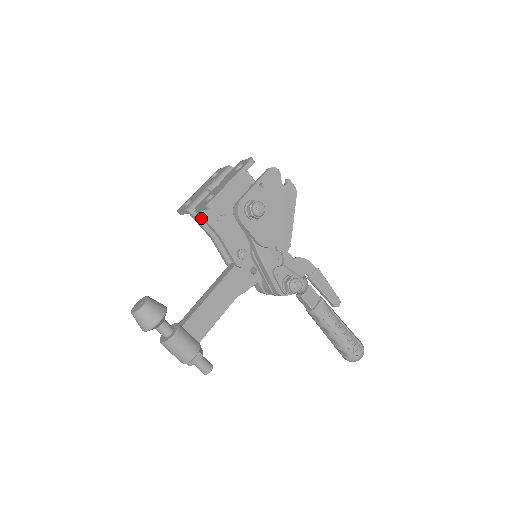
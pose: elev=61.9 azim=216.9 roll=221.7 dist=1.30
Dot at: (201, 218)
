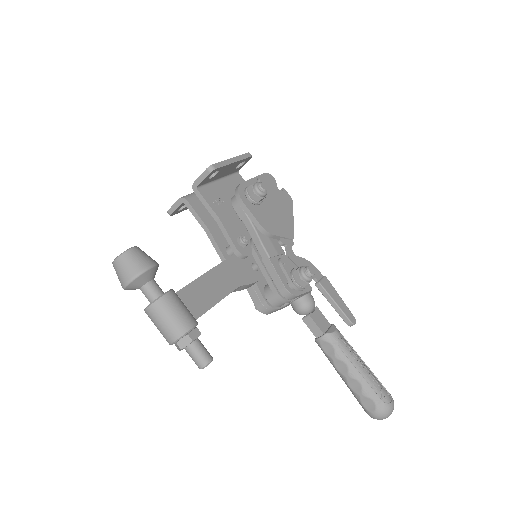
Dot at: (196, 207)
